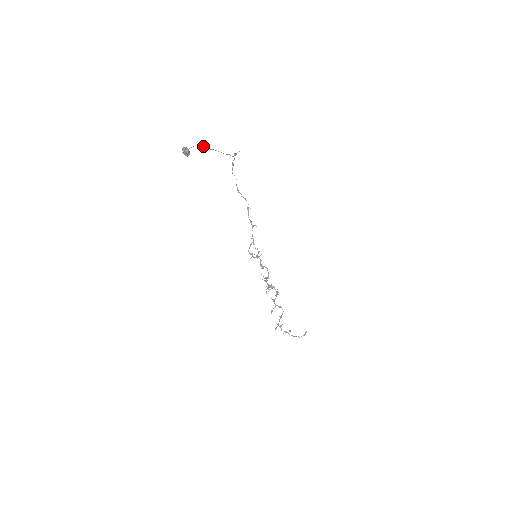
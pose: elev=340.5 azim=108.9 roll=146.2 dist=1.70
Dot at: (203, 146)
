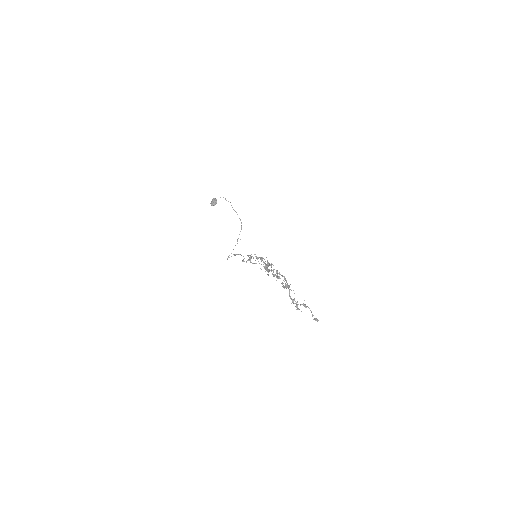
Dot at: (228, 201)
